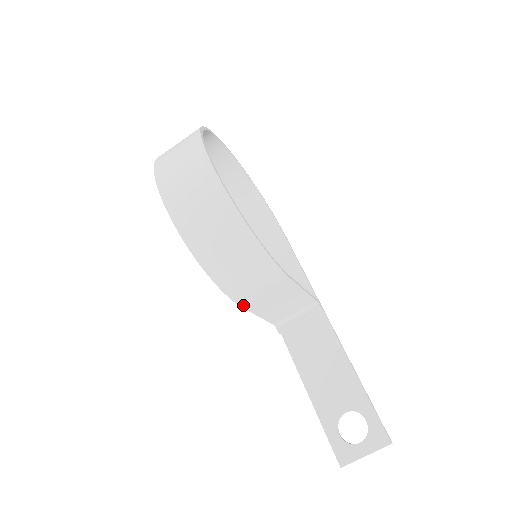
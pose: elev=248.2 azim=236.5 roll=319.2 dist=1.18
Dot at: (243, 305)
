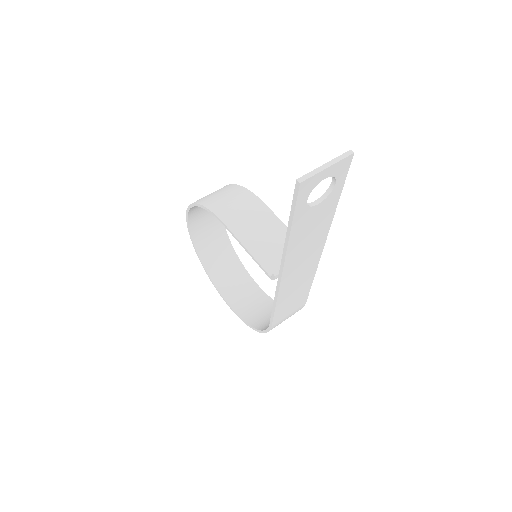
Dot at: (226, 222)
